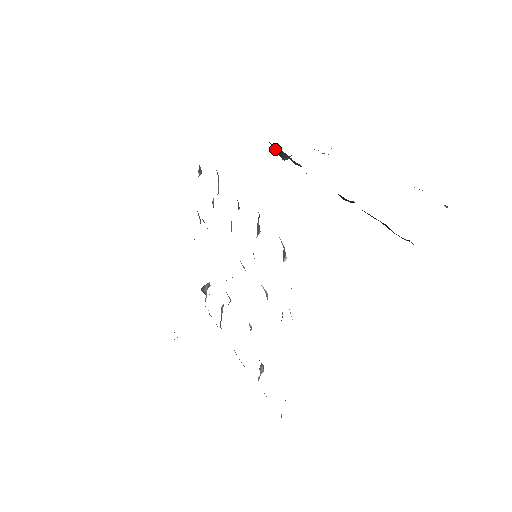
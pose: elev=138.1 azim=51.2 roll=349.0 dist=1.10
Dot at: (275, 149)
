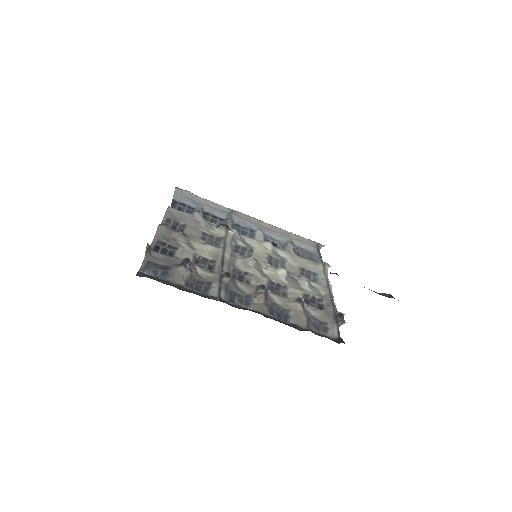
Dot at: occluded
